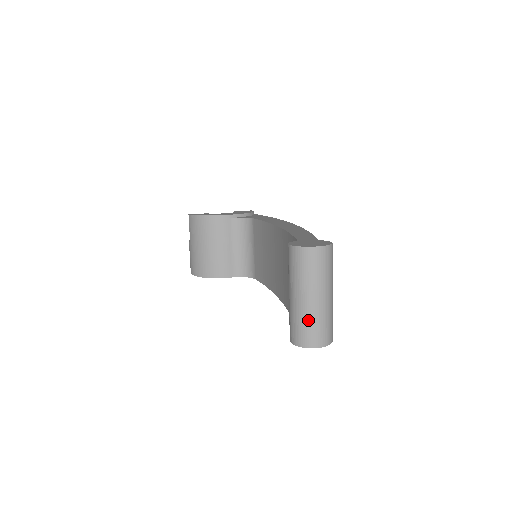
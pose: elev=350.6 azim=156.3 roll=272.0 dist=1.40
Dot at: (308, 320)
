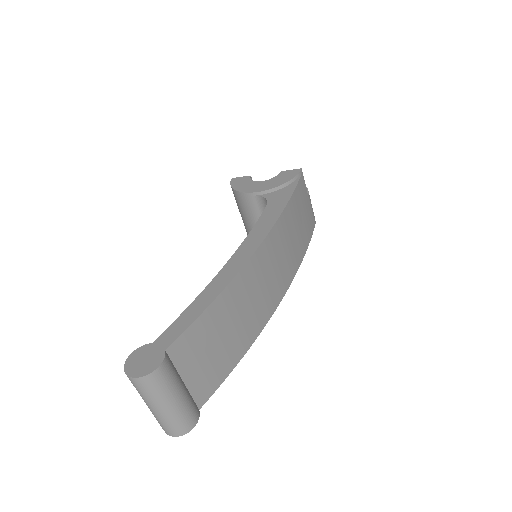
Dot at: occluded
